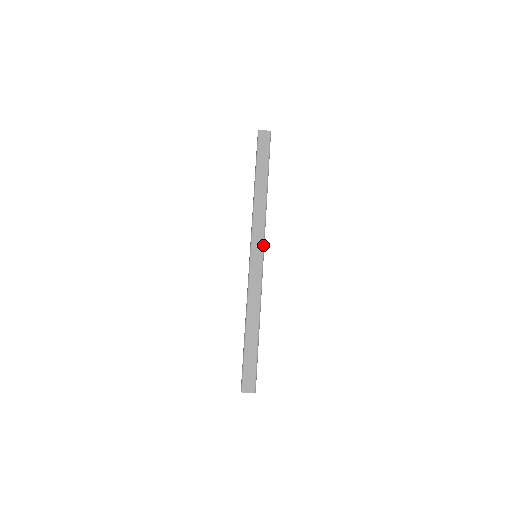
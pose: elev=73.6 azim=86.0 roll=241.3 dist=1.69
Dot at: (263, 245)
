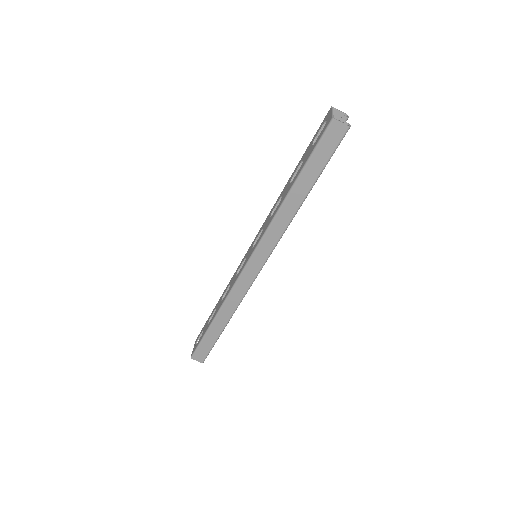
Dot at: (265, 261)
